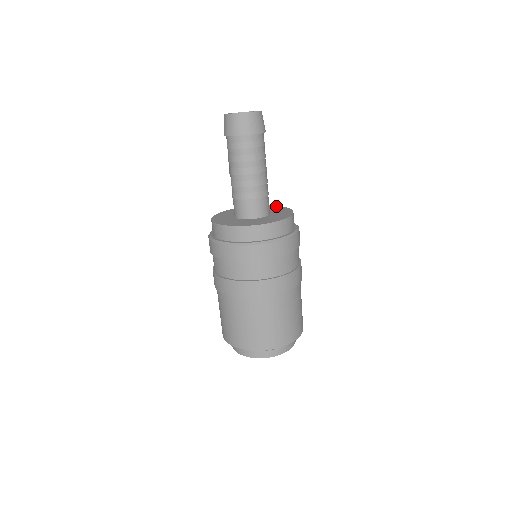
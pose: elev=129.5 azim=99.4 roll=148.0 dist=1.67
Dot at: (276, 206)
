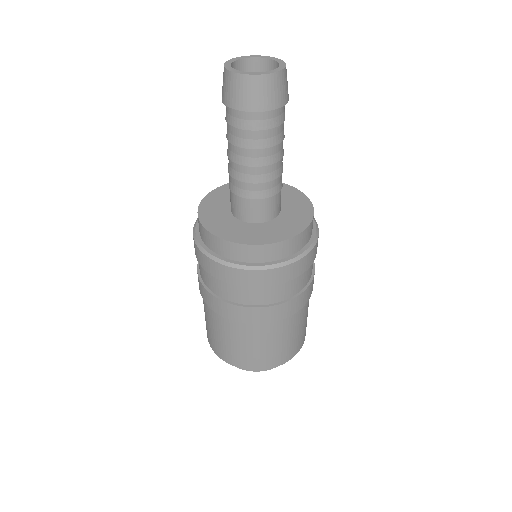
Dot at: (298, 192)
